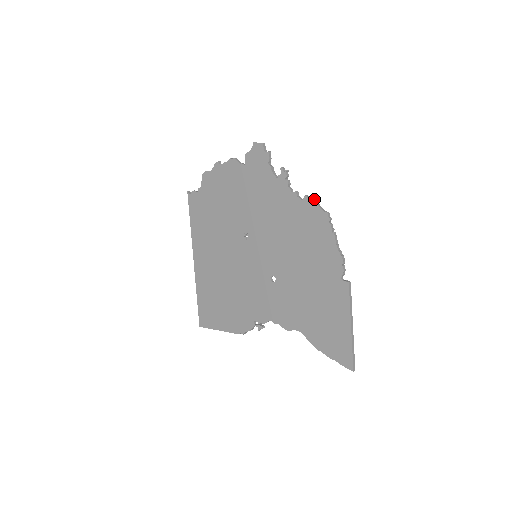
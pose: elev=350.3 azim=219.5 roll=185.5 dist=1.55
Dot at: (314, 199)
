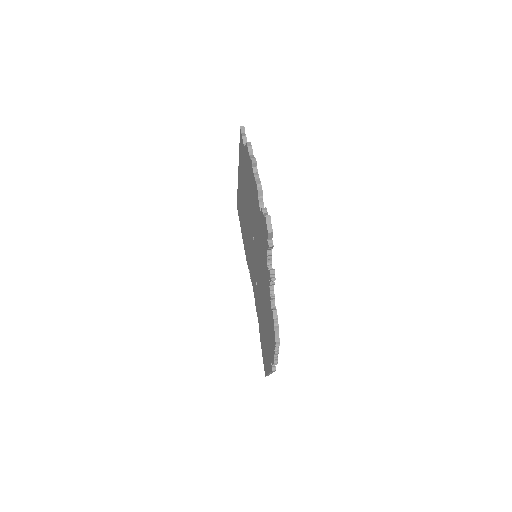
Dot at: occluded
